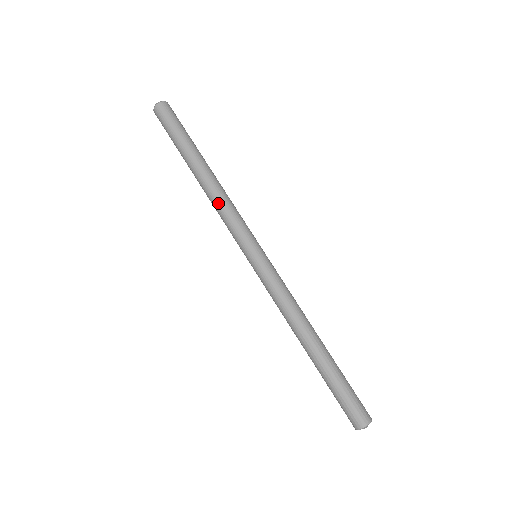
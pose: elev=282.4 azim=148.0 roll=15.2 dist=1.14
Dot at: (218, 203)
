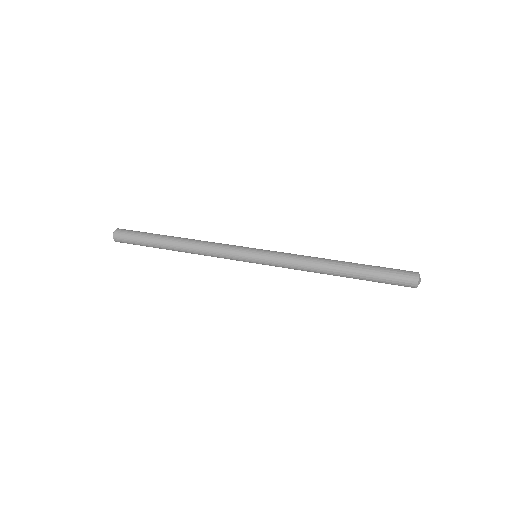
Dot at: (206, 242)
